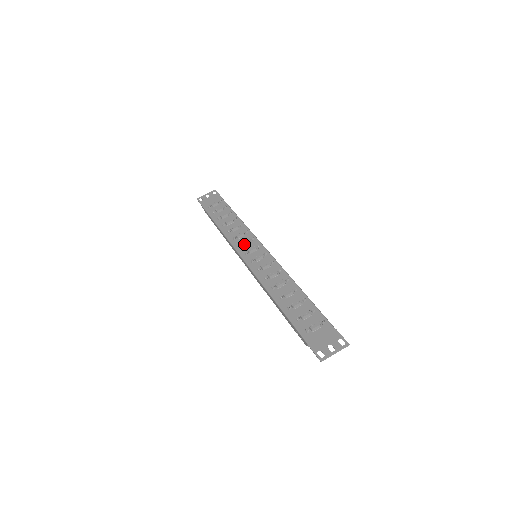
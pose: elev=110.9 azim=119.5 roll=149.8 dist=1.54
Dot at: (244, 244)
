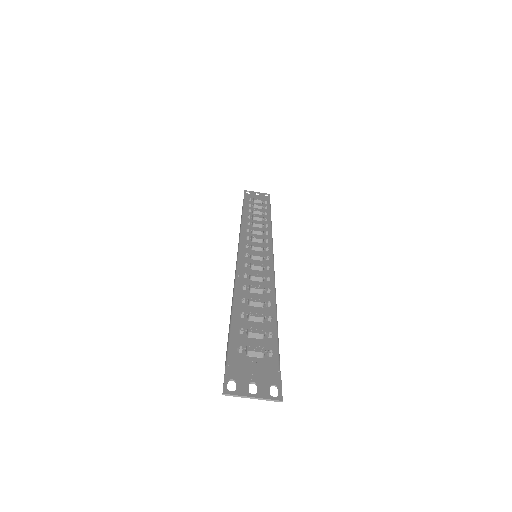
Dot at: (253, 239)
